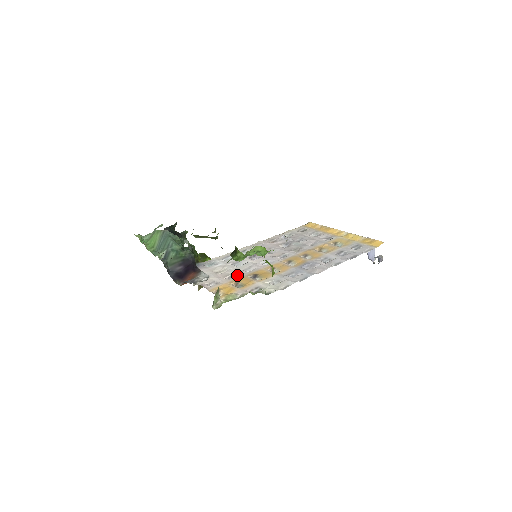
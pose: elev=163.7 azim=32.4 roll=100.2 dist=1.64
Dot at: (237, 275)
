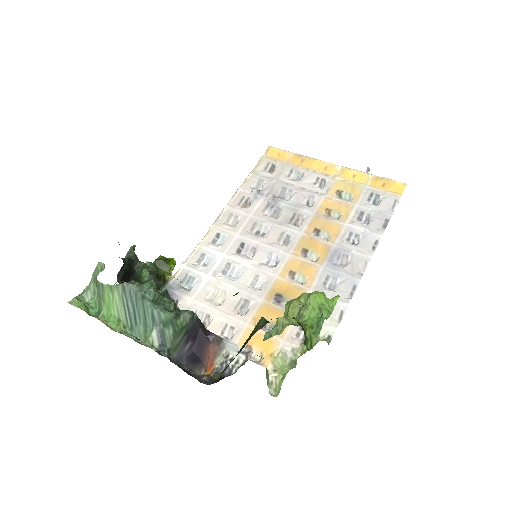
Dot at: (251, 302)
